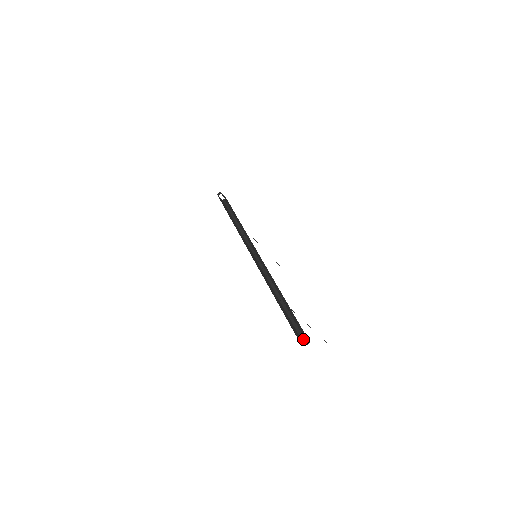
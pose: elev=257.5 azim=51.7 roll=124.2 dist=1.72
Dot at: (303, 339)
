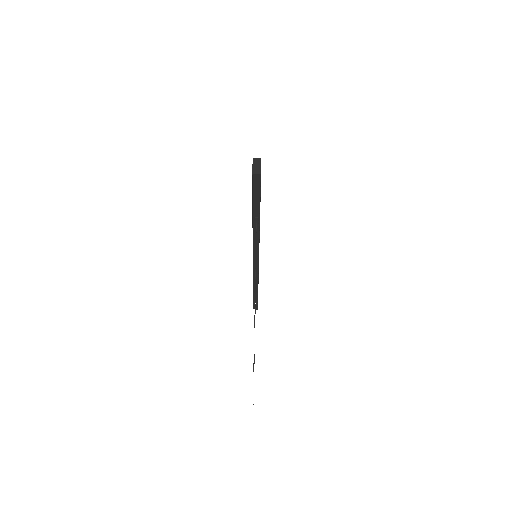
Dot at: (258, 161)
